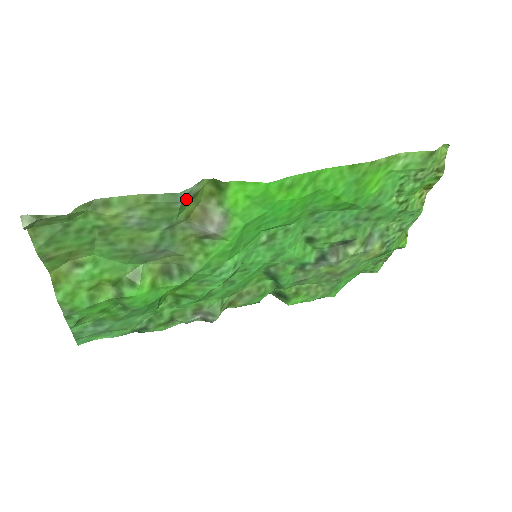
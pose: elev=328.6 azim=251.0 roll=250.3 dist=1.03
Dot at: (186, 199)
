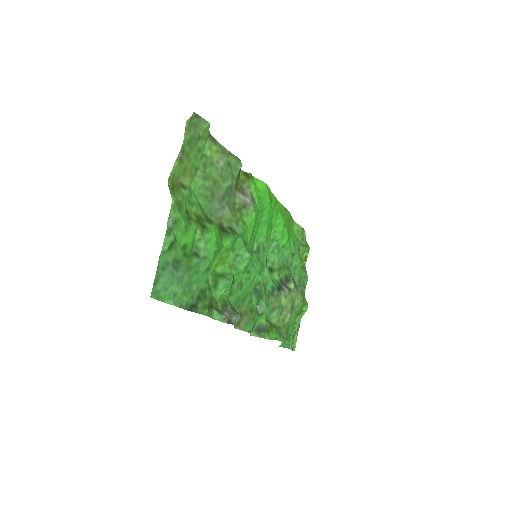
Dot at: occluded
